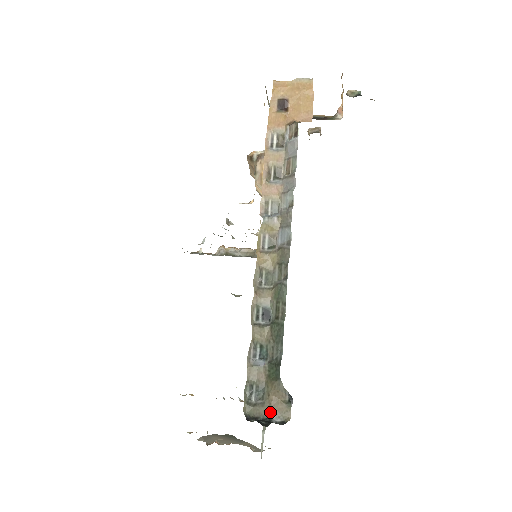
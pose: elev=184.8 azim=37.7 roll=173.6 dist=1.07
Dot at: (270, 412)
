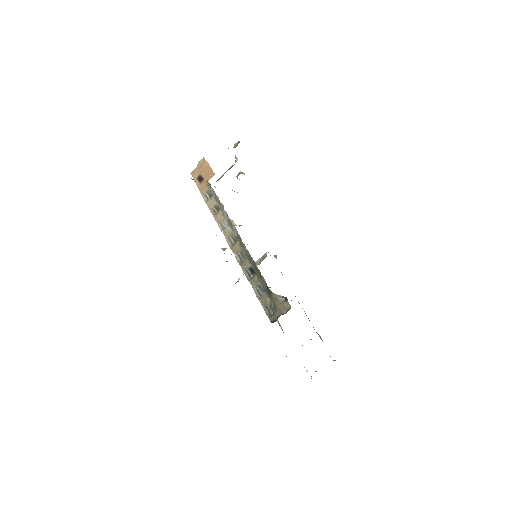
Dot at: (280, 311)
